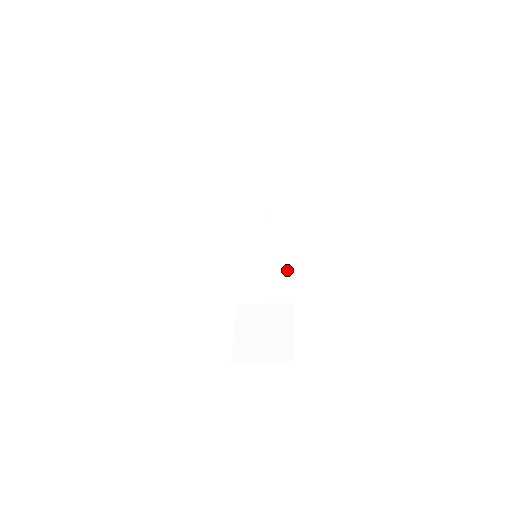
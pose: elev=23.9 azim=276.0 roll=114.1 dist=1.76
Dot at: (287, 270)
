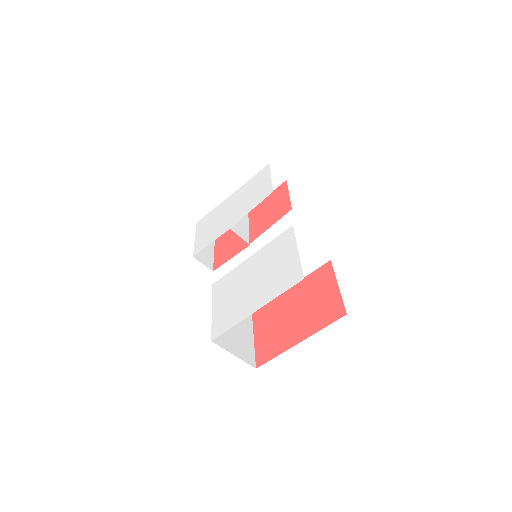
Dot at: occluded
